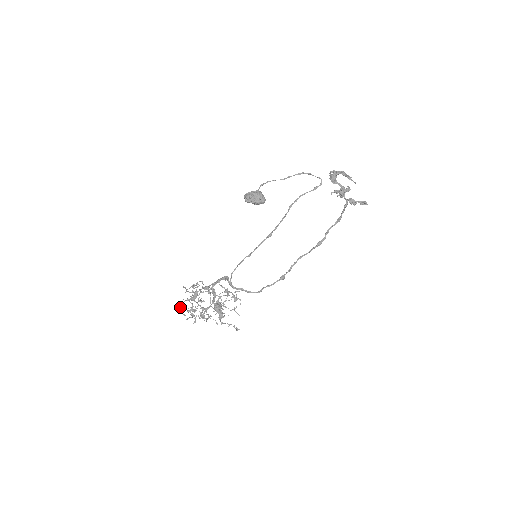
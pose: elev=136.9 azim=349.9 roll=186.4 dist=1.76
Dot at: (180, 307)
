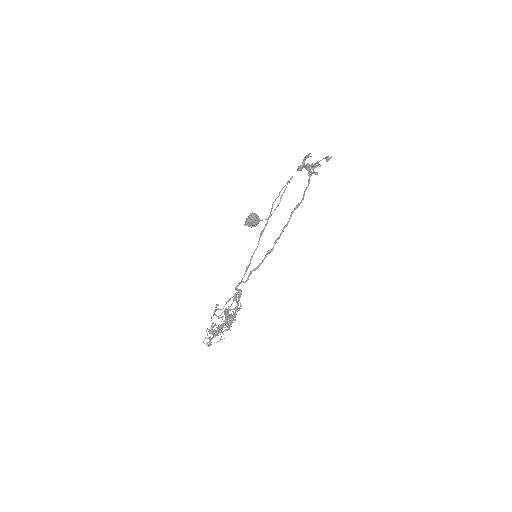
Dot at: (209, 343)
